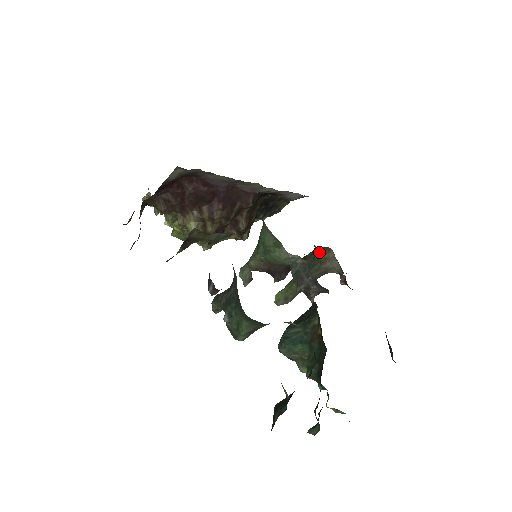
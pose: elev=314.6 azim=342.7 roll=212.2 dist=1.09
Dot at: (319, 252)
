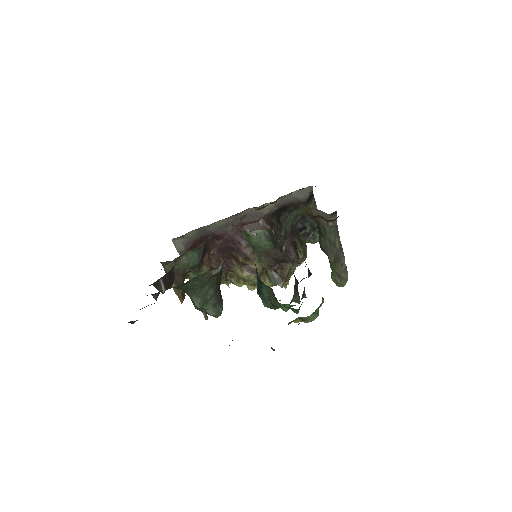
Dot at: (311, 216)
